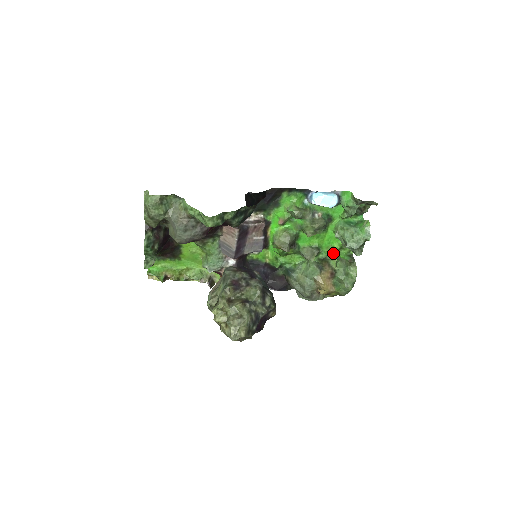
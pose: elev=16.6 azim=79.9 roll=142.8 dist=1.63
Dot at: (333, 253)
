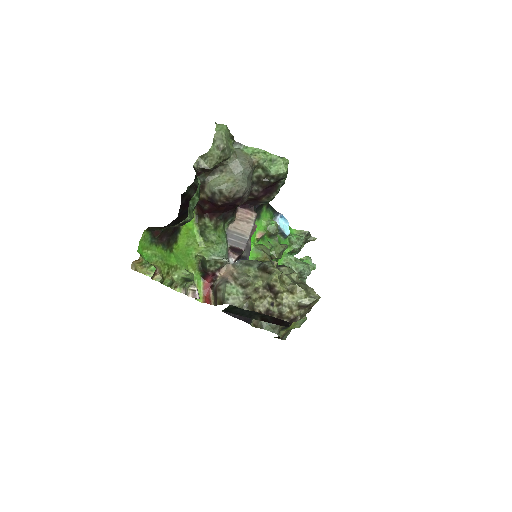
Dot at: occluded
